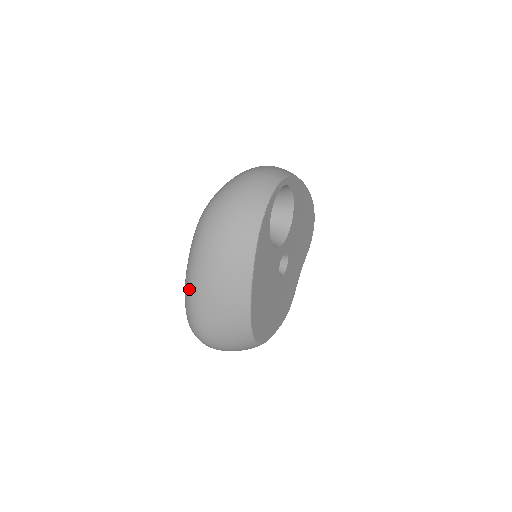
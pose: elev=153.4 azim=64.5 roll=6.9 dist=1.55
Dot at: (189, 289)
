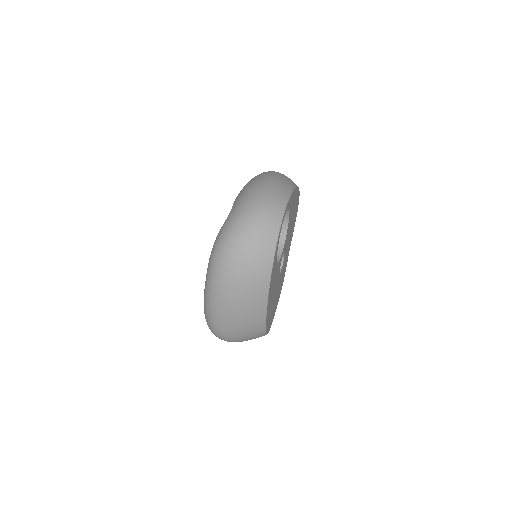
Dot at: (211, 313)
